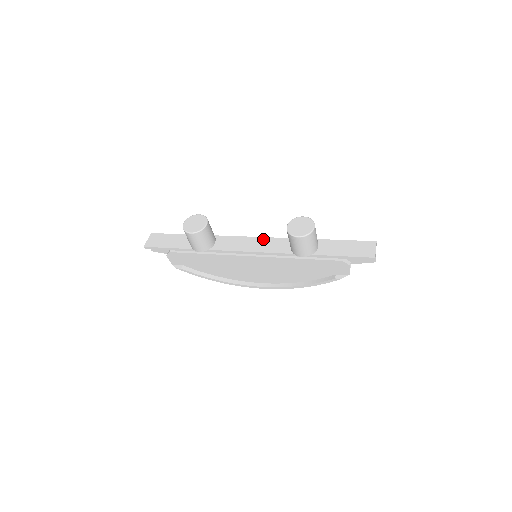
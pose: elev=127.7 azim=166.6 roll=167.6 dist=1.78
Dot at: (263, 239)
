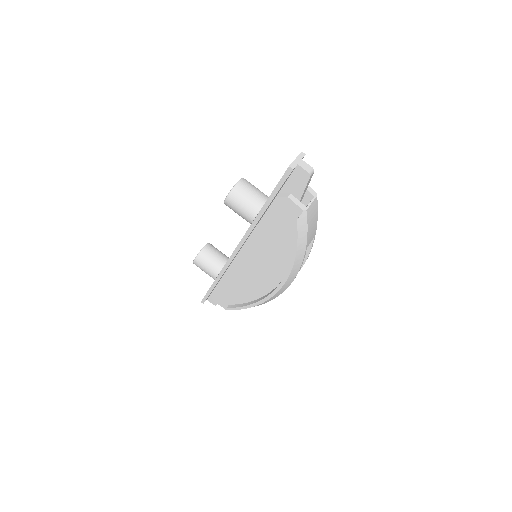
Dot at: occluded
